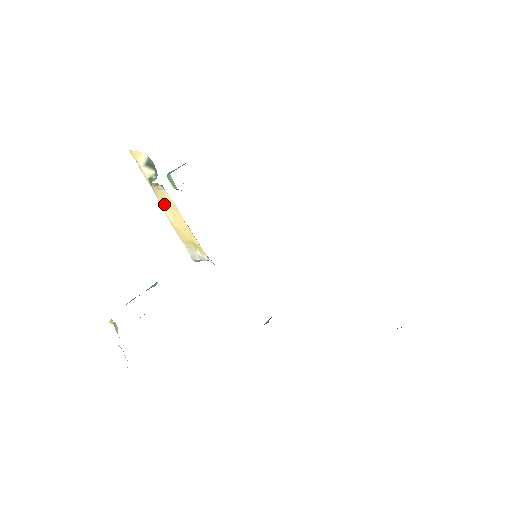
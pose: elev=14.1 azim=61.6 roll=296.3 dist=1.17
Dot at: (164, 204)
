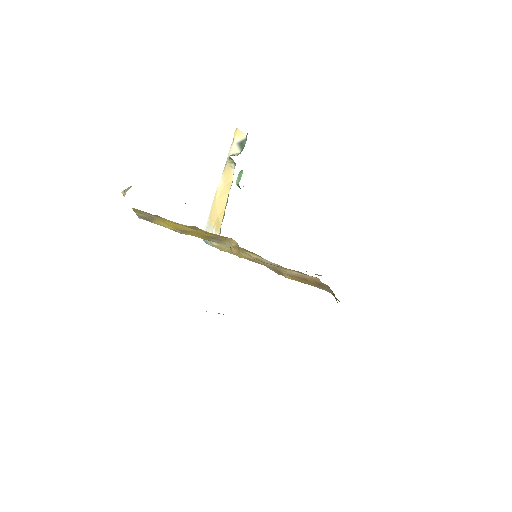
Dot at: (223, 180)
